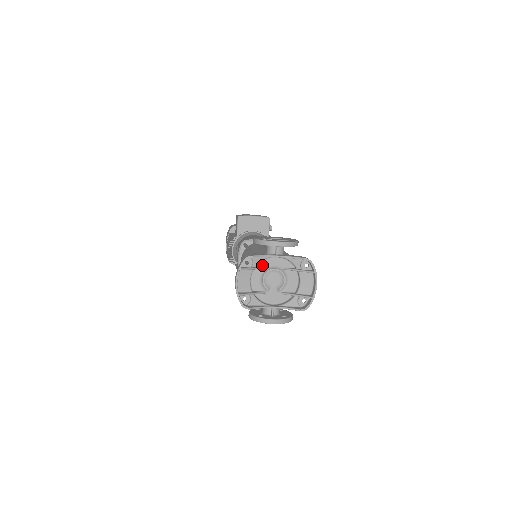
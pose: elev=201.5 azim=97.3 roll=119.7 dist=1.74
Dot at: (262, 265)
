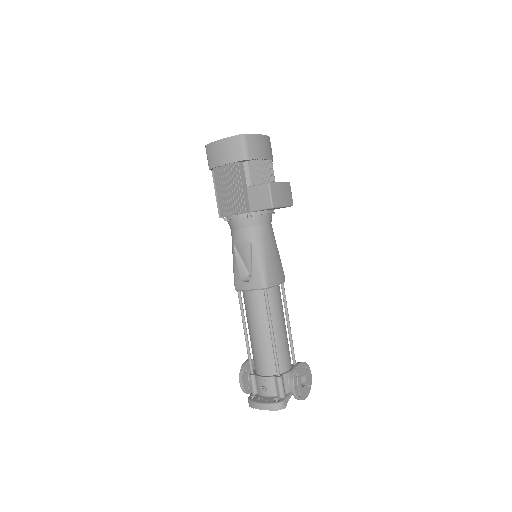
Dot at: occluded
